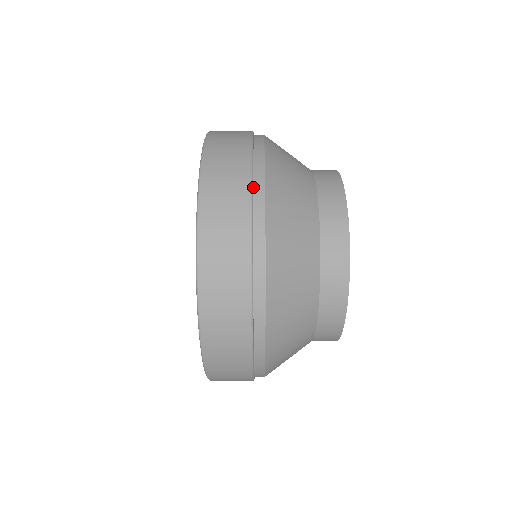
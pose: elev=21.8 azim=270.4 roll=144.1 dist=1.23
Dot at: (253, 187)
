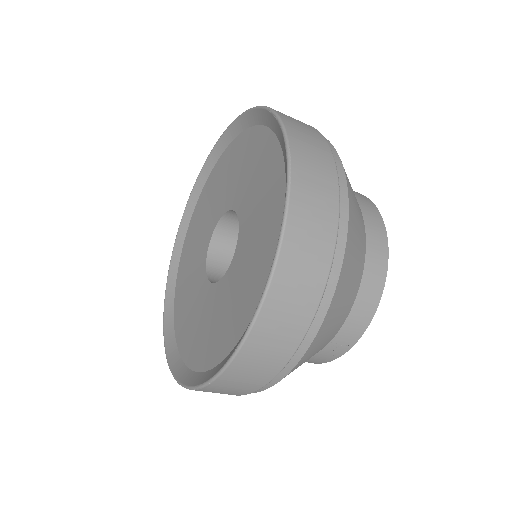
Dot at: occluded
